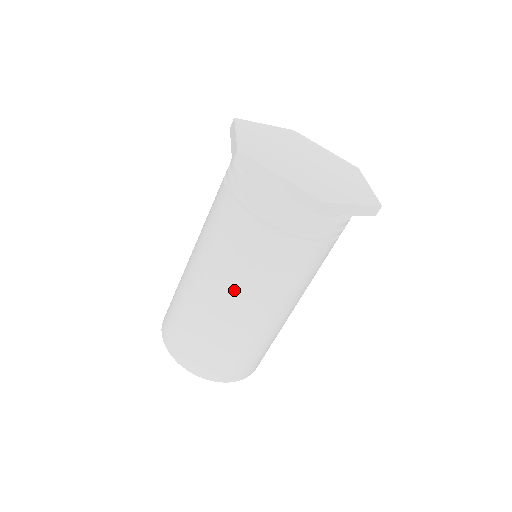
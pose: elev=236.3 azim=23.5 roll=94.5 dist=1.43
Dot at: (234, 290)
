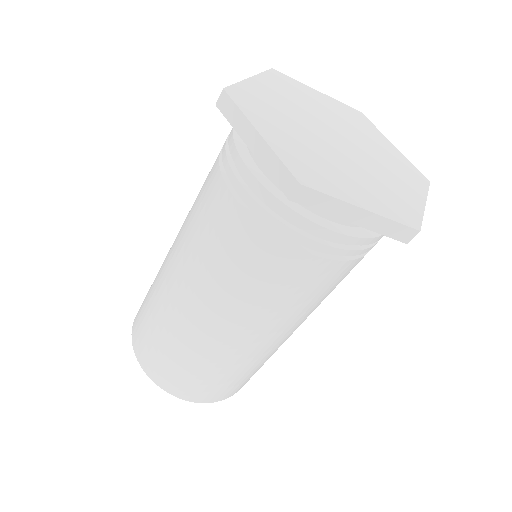
Dot at: (268, 327)
